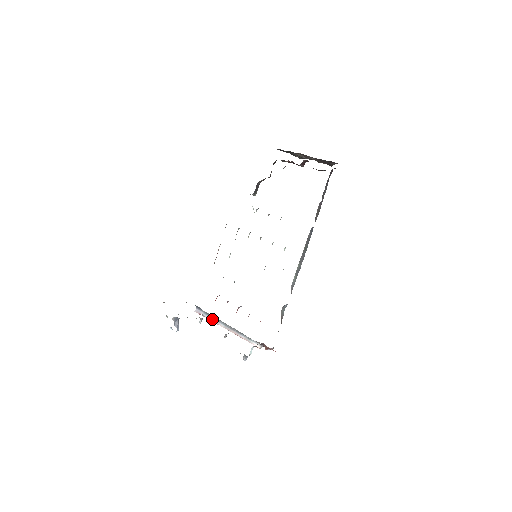
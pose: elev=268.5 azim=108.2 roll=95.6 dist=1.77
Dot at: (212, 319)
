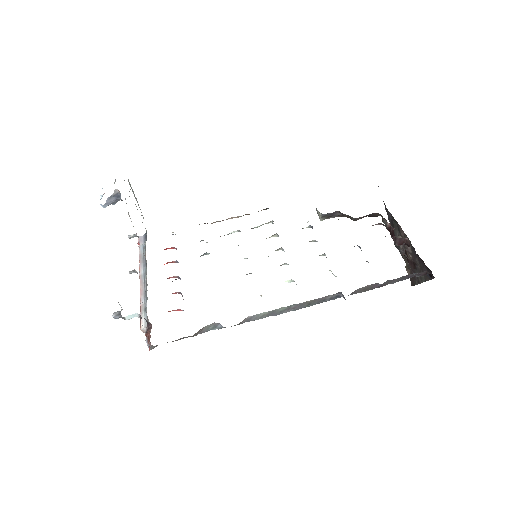
Dot at: (142, 257)
